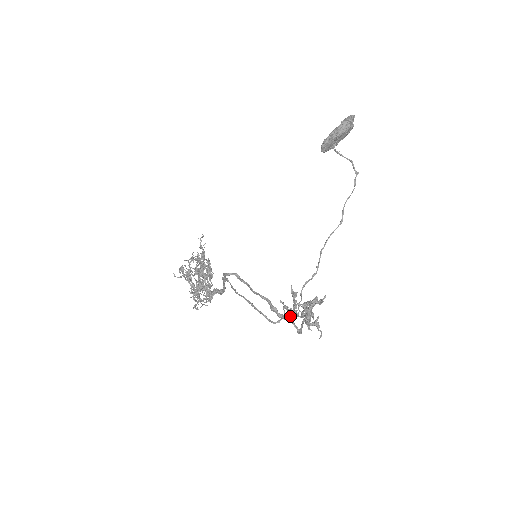
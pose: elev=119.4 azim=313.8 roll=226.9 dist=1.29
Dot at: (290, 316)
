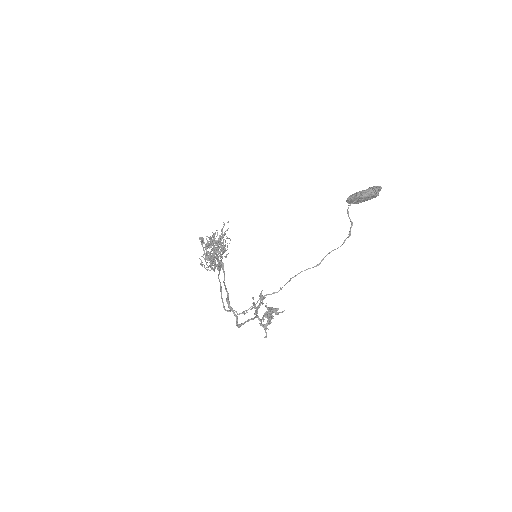
Dot at: occluded
